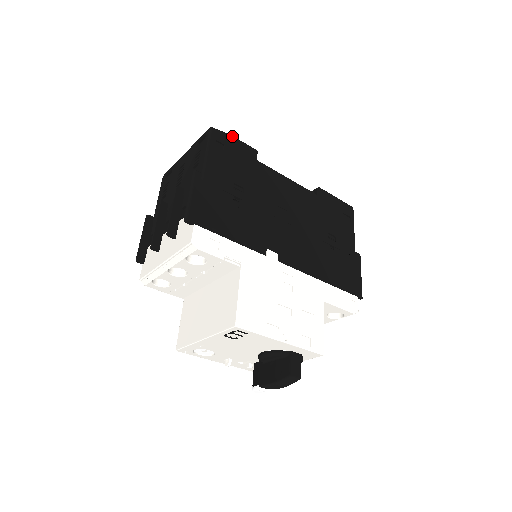
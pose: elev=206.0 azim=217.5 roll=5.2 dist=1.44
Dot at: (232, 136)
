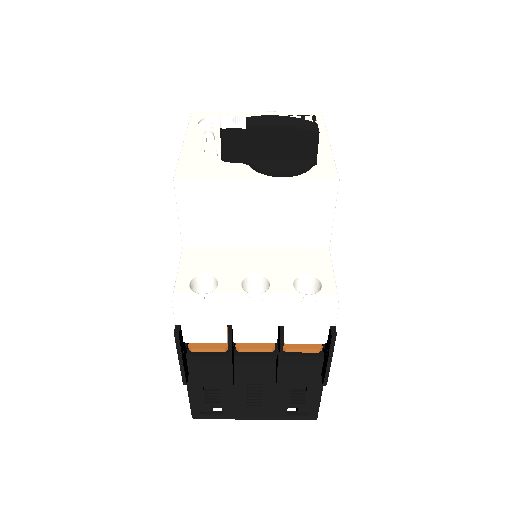
Dot at: occluded
